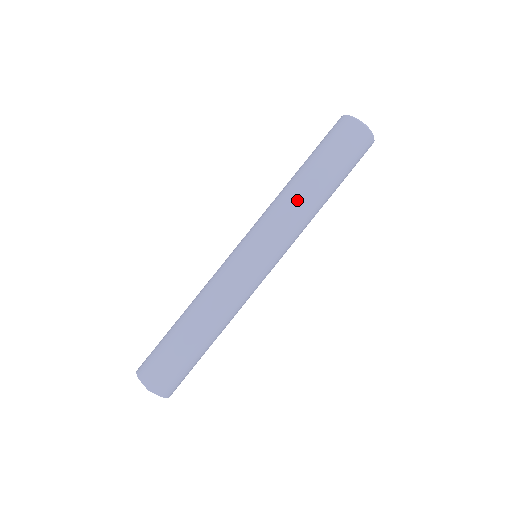
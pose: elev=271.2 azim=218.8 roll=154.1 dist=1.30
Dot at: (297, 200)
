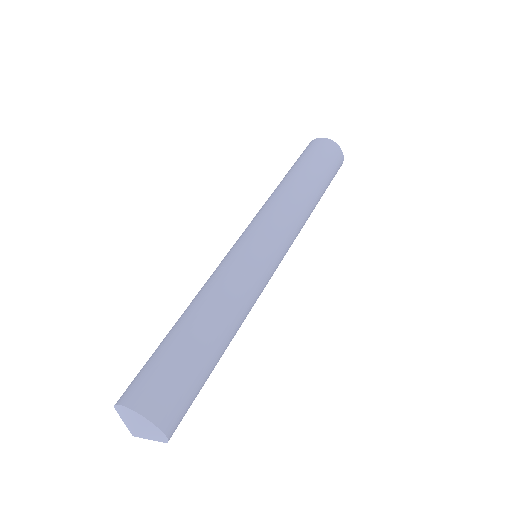
Dot at: (286, 192)
